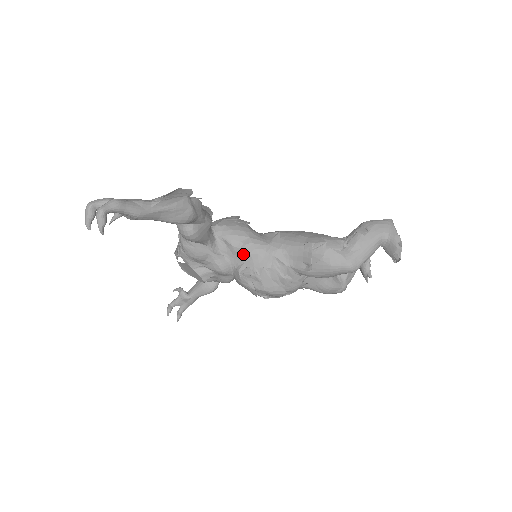
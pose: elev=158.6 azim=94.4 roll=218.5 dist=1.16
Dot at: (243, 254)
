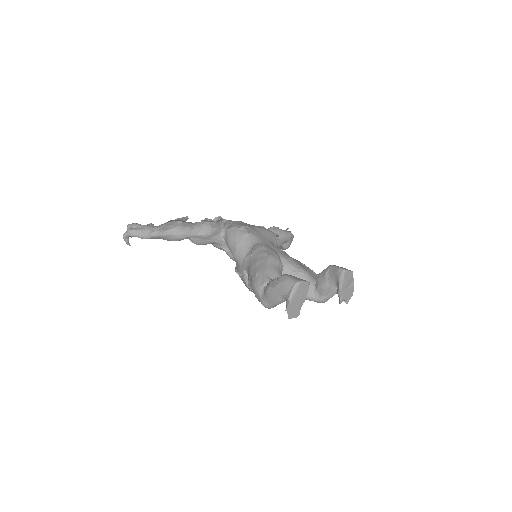
Dot at: (234, 258)
